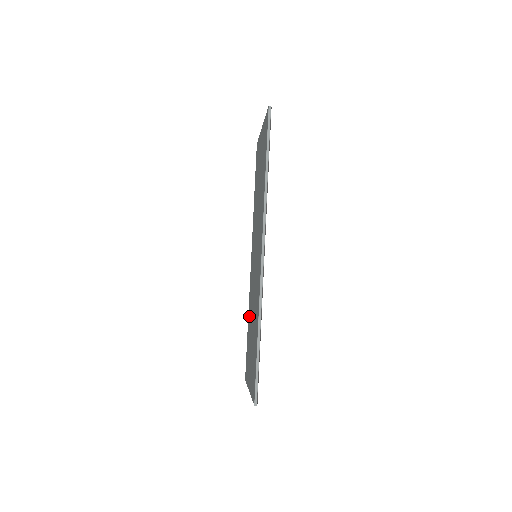
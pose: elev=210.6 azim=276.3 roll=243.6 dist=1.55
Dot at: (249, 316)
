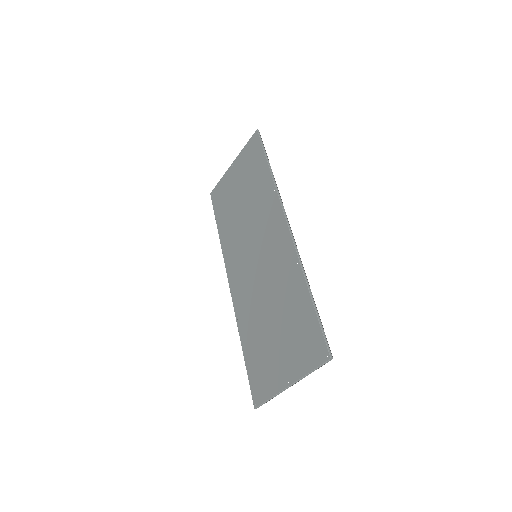
Dot at: (248, 330)
